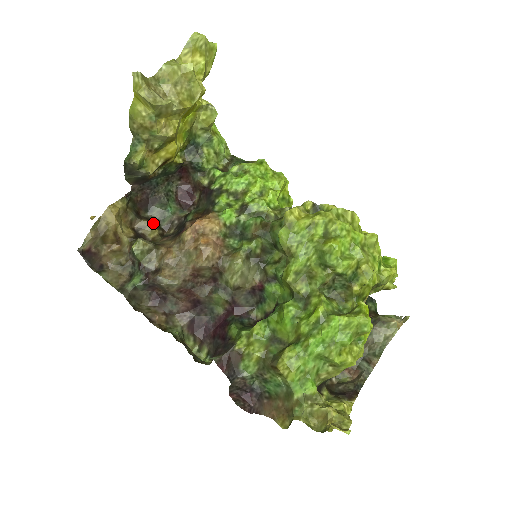
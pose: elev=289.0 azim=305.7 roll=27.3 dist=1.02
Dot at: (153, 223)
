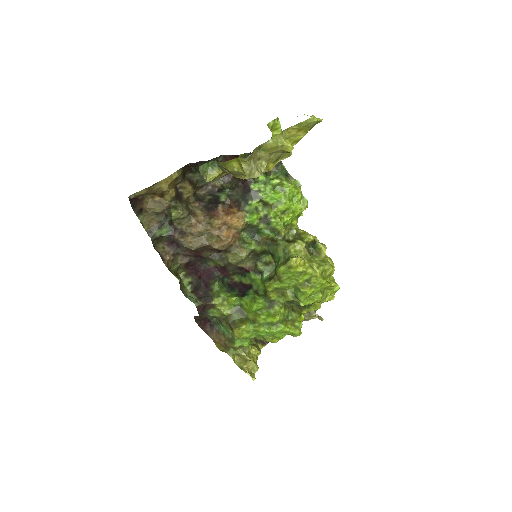
Dot at: (193, 186)
